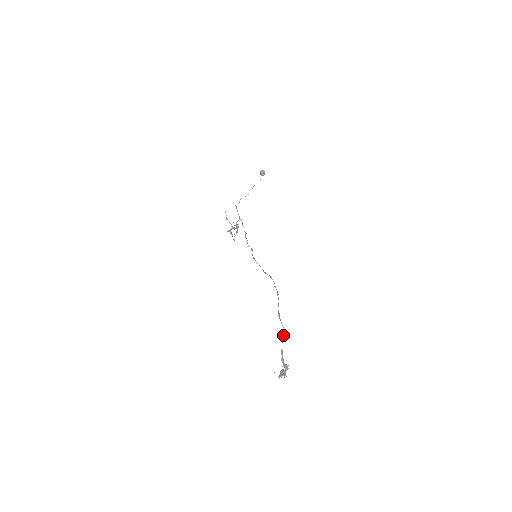
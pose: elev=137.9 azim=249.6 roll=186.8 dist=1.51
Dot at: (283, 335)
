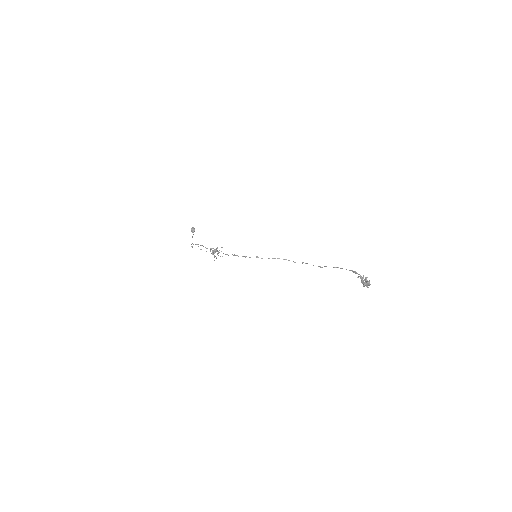
Dot at: (342, 268)
